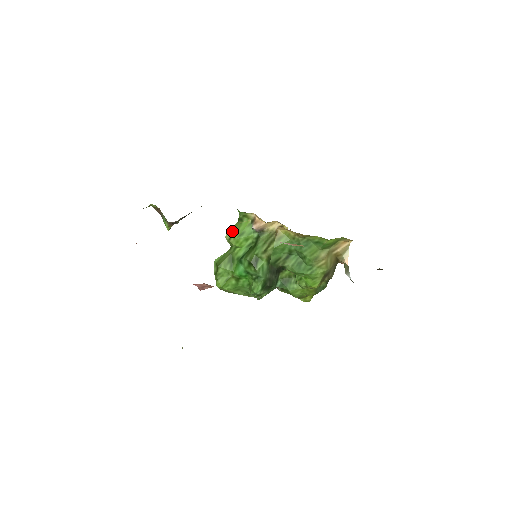
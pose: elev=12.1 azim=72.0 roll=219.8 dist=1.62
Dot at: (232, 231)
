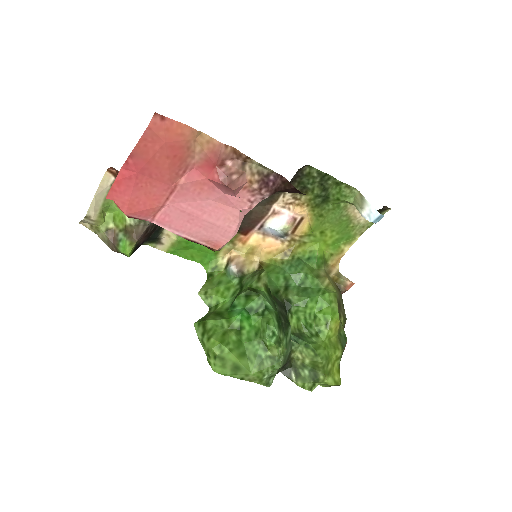
Dot at: (205, 286)
